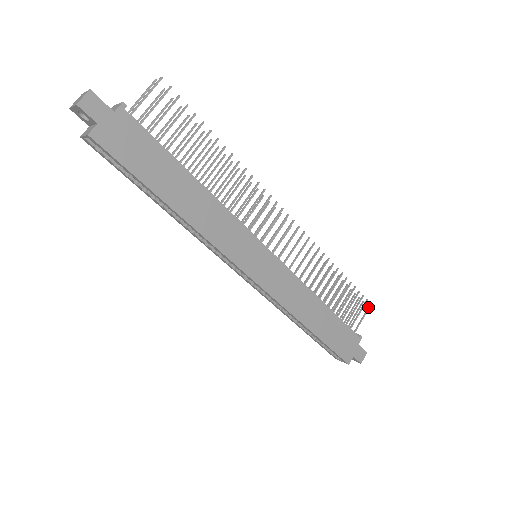
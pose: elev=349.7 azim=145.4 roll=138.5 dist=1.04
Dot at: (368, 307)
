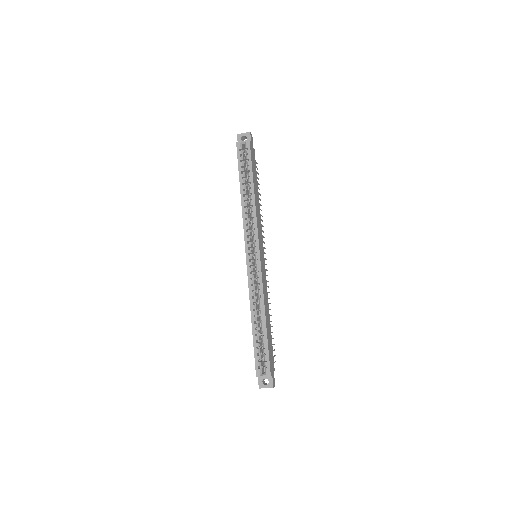
Dot at: (275, 361)
